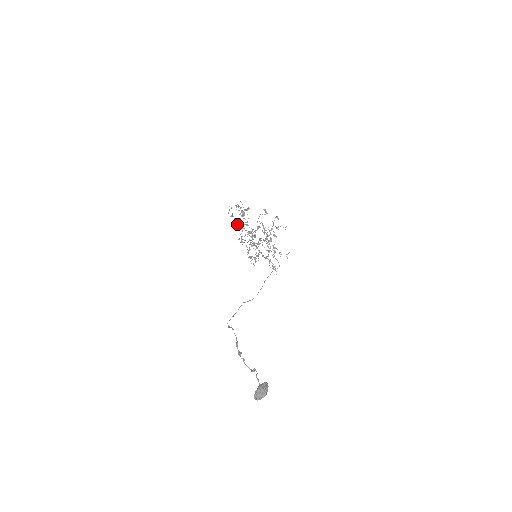
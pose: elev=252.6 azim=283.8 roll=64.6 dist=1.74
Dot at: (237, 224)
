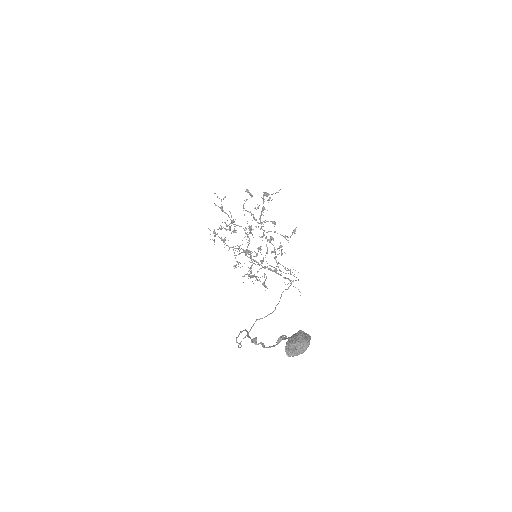
Dot at: occluded
